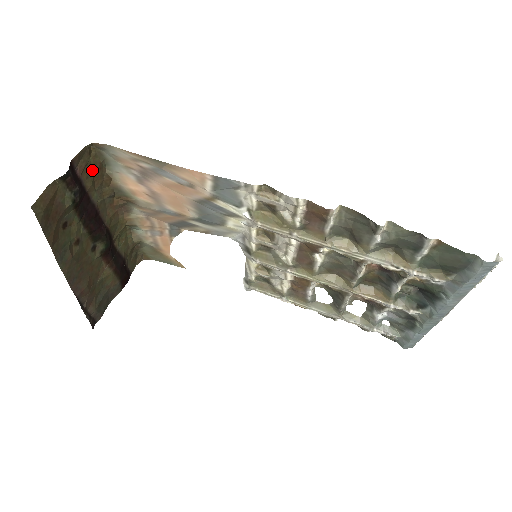
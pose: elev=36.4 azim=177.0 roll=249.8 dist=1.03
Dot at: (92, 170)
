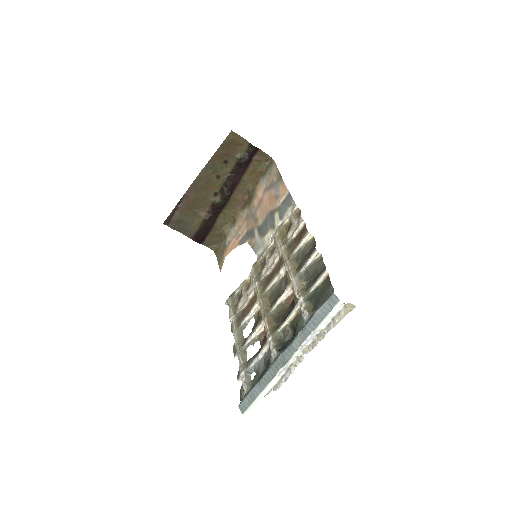
Dot at: (258, 168)
